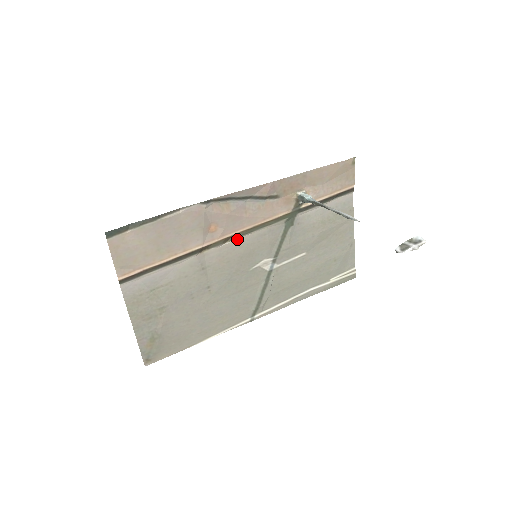
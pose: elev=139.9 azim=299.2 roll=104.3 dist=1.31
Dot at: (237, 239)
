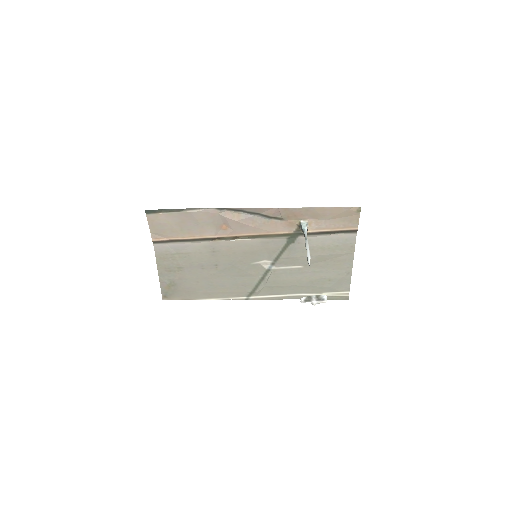
Dot at: (244, 239)
